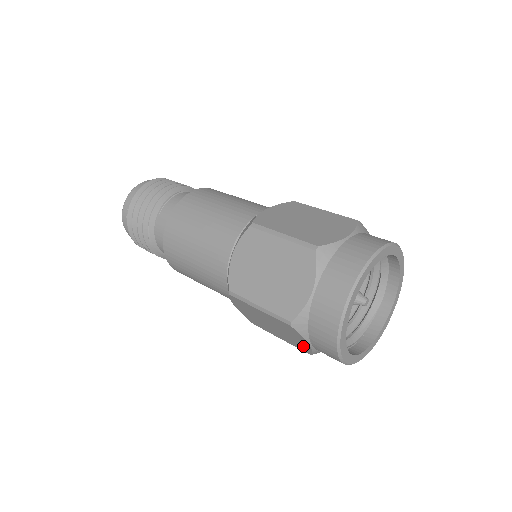
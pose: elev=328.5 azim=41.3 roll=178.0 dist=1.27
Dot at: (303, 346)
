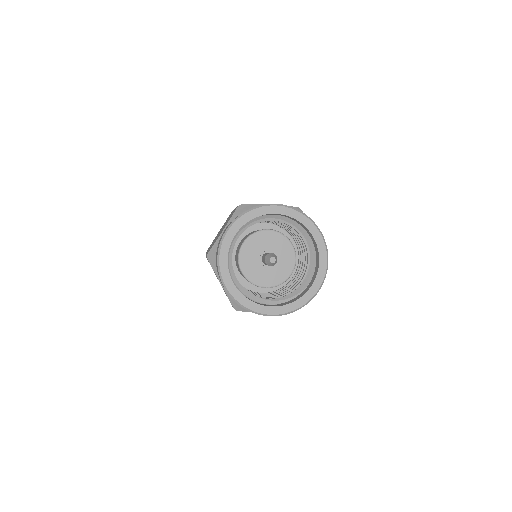
Dot at: occluded
